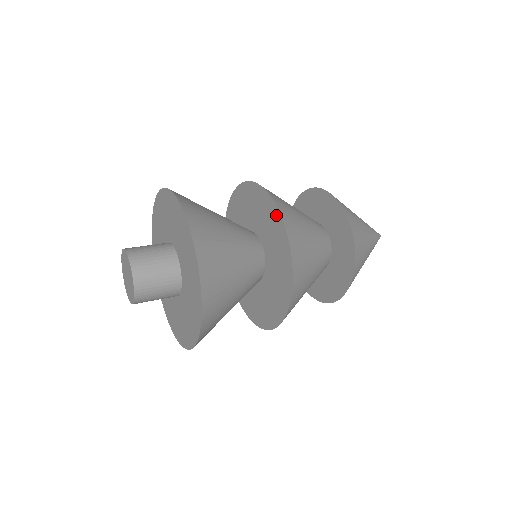
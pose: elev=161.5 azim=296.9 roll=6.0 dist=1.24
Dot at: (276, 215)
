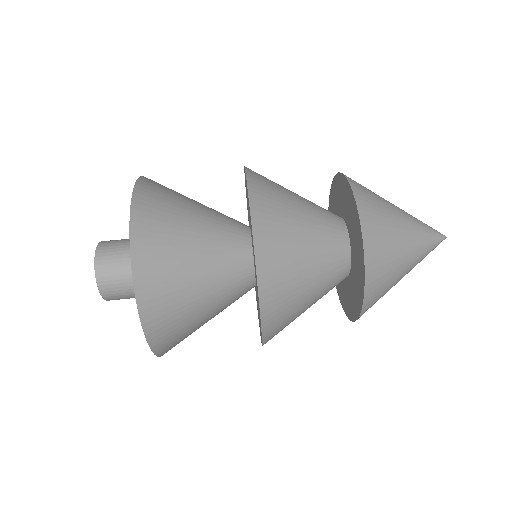
Dot at: occluded
